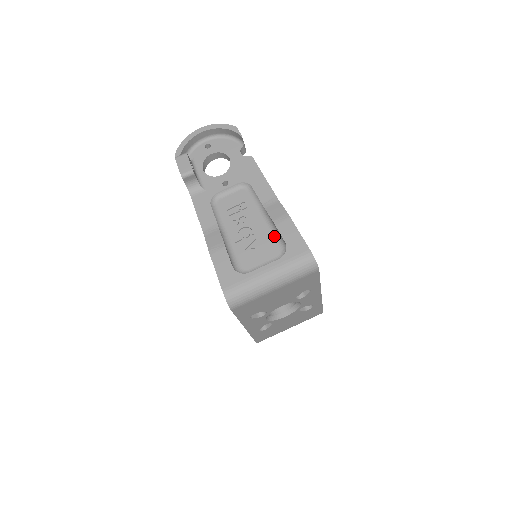
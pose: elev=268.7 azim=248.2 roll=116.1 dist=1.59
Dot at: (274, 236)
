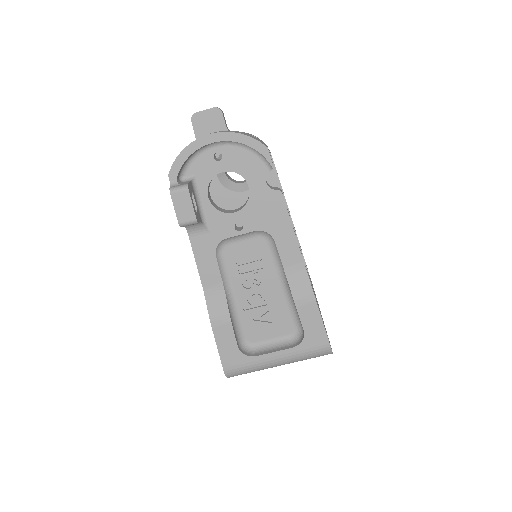
Dot at: (291, 309)
